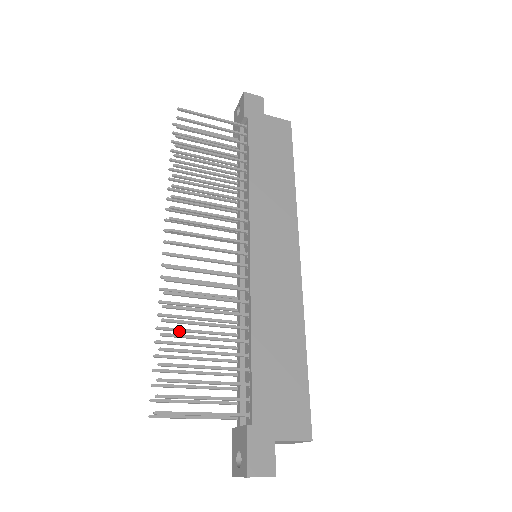
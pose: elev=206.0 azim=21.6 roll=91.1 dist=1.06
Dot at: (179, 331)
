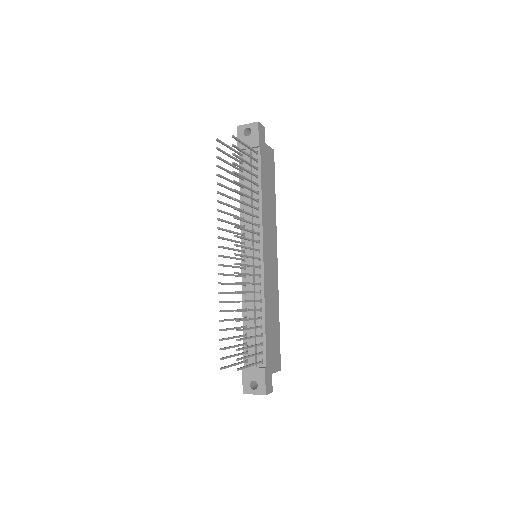
Dot at: occluded
